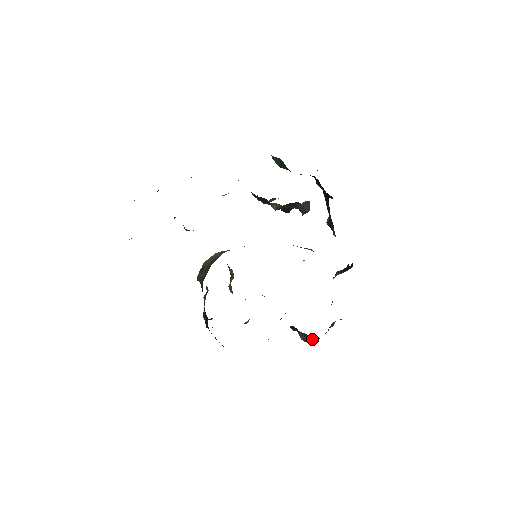
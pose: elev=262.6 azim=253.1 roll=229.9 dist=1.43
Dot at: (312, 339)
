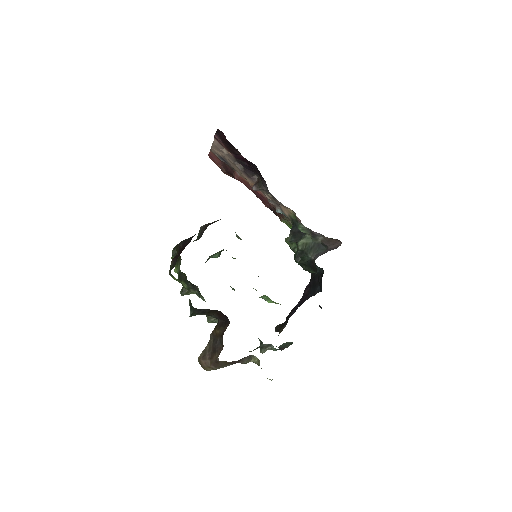
Dot at: occluded
